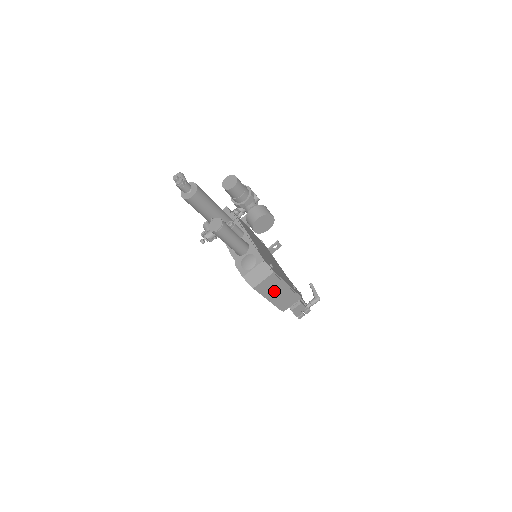
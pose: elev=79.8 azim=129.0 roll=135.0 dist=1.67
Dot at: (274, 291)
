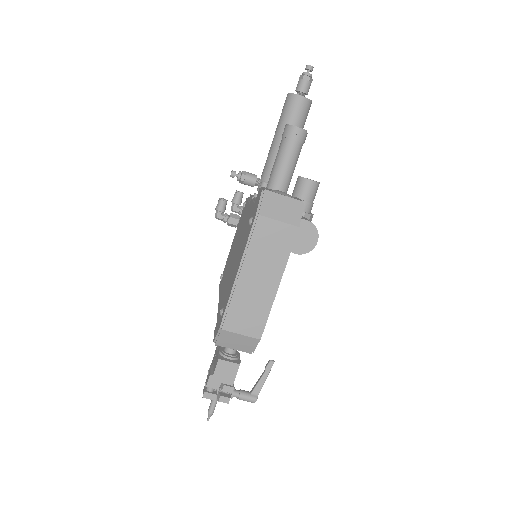
Dot at: (261, 265)
